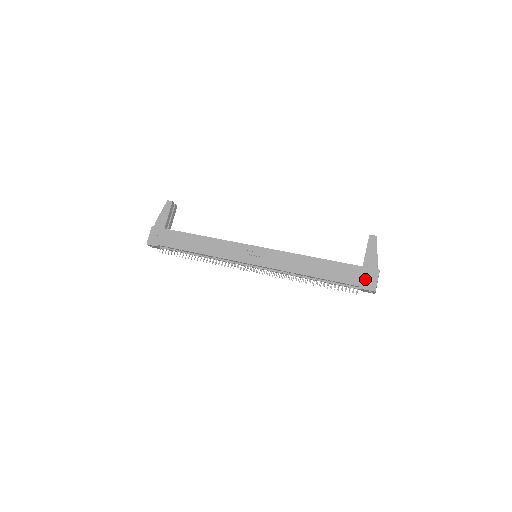
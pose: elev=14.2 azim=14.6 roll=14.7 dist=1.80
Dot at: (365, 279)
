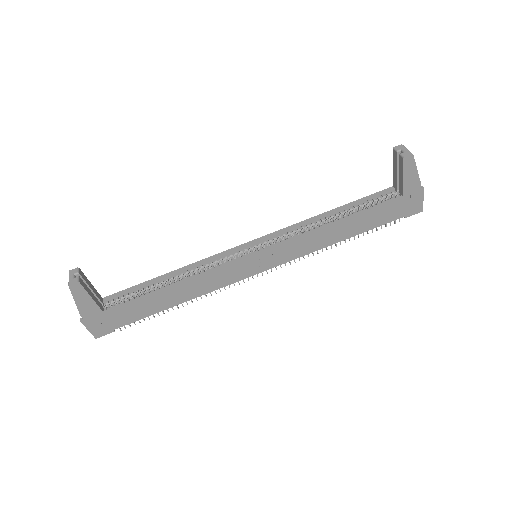
Dot at: (409, 207)
